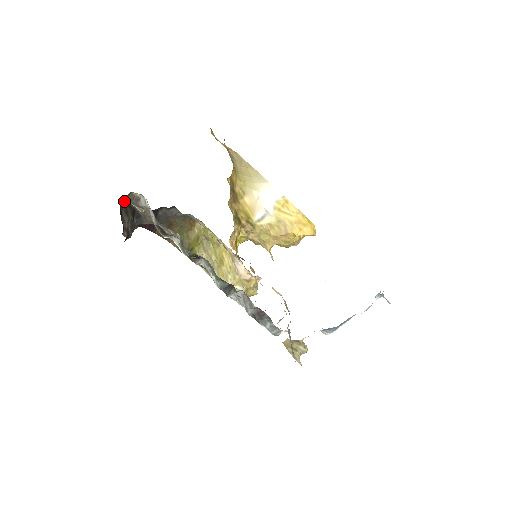
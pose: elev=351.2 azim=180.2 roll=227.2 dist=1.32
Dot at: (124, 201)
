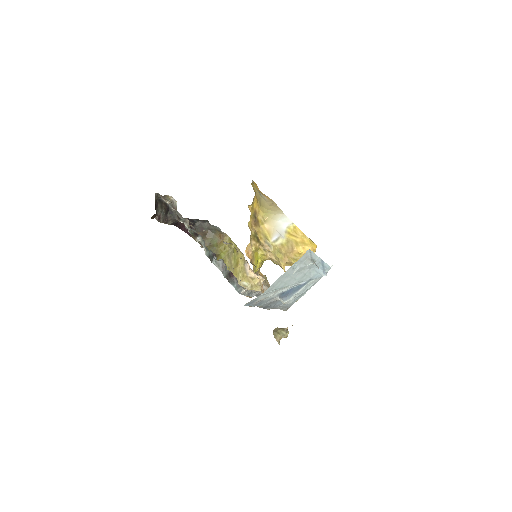
Dot at: (158, 196)
